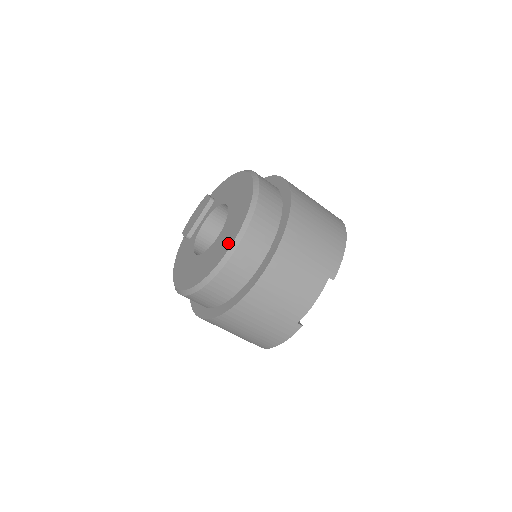
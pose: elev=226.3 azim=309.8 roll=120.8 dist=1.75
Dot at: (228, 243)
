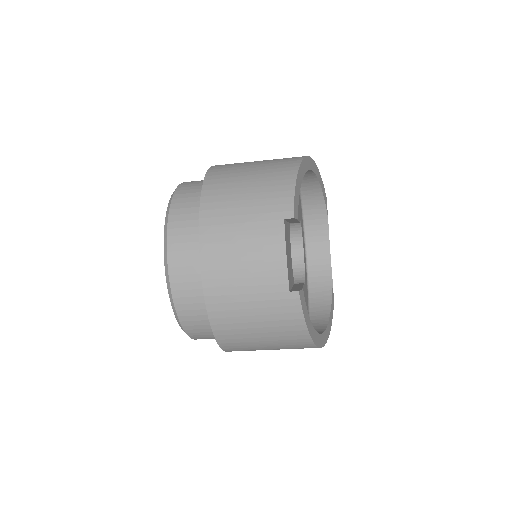
Dot at: occluded
